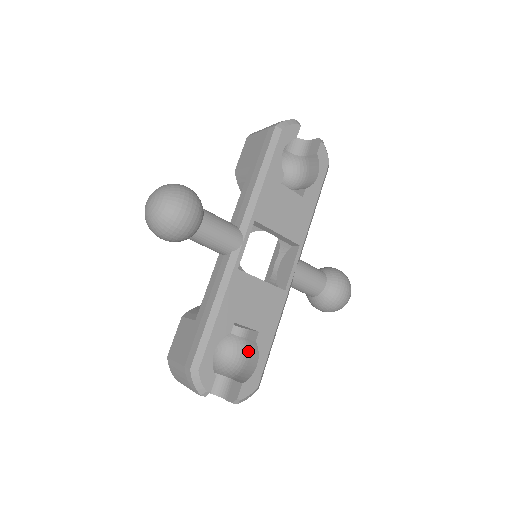
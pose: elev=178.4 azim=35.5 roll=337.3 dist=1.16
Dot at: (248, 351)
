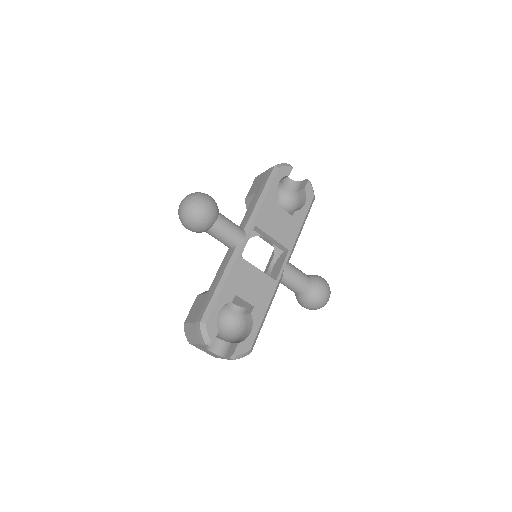
Dot at: (245, 324)
